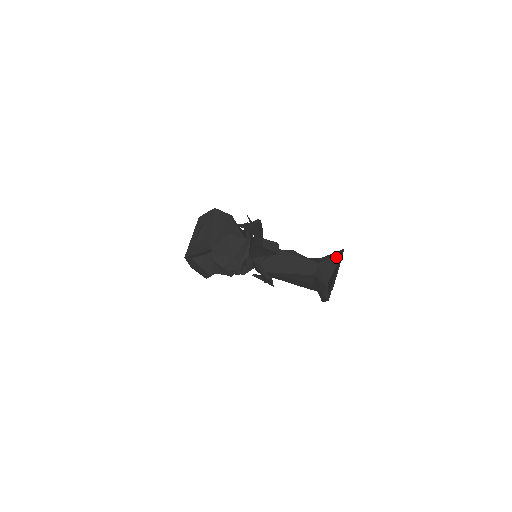
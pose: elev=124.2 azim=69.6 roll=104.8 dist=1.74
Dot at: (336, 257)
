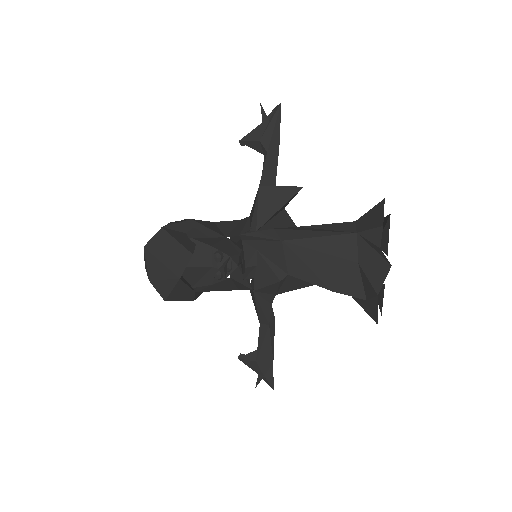
Dot at: (378, 204)
